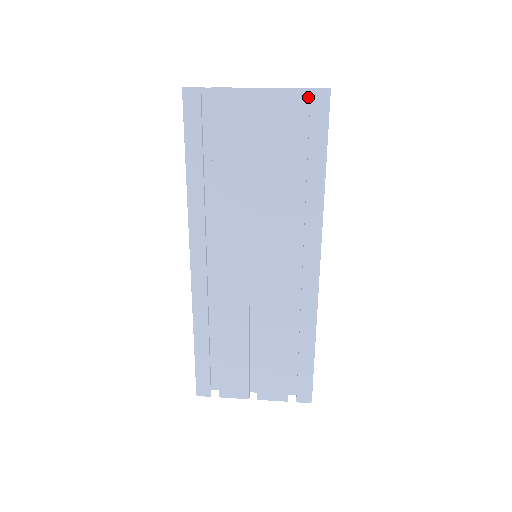
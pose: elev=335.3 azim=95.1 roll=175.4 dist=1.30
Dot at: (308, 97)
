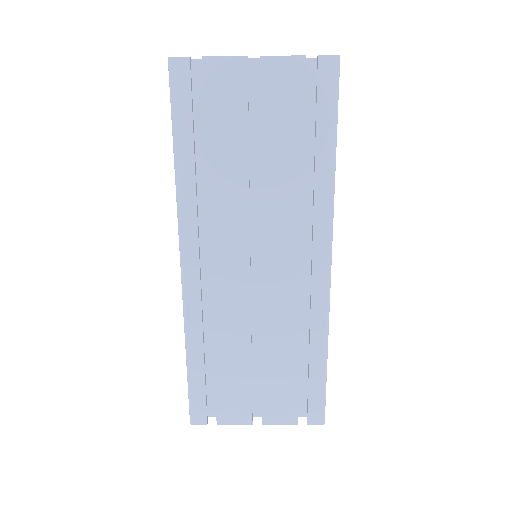
Dot at: (313, 68)
